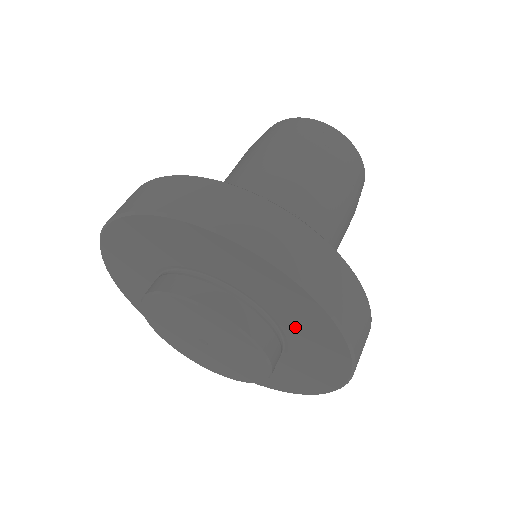
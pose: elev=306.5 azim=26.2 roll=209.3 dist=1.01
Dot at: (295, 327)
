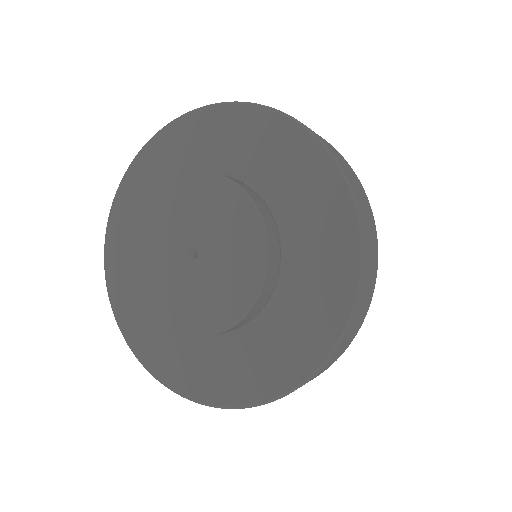
Dot at: (231, 154)
